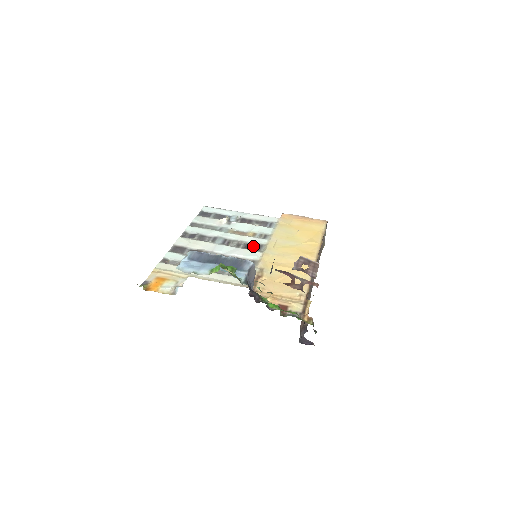
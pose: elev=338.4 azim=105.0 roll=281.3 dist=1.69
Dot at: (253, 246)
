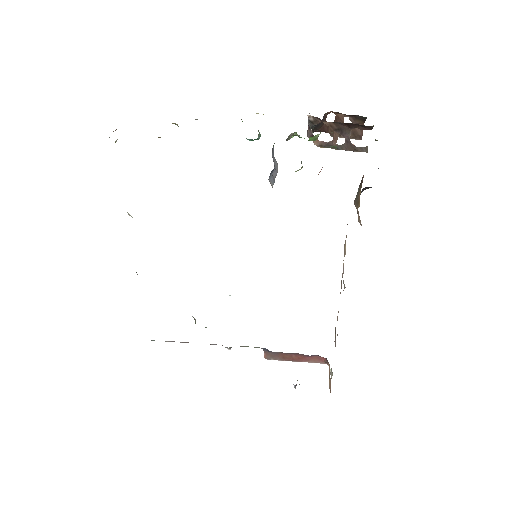
Dot at: occluded
